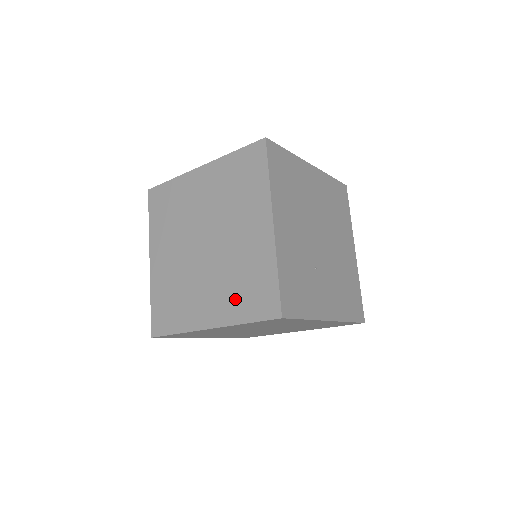
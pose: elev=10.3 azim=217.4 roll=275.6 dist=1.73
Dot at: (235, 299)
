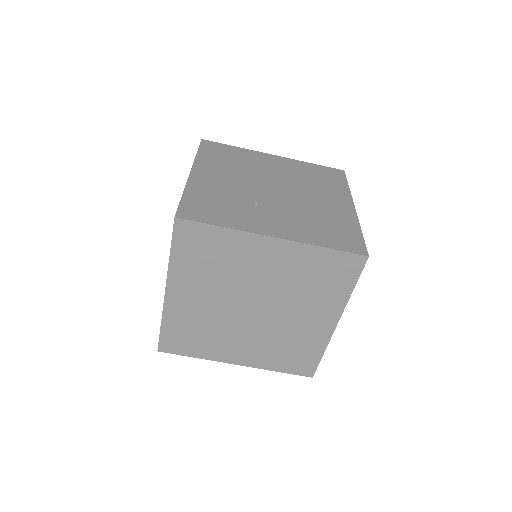
Dot at: occluded
